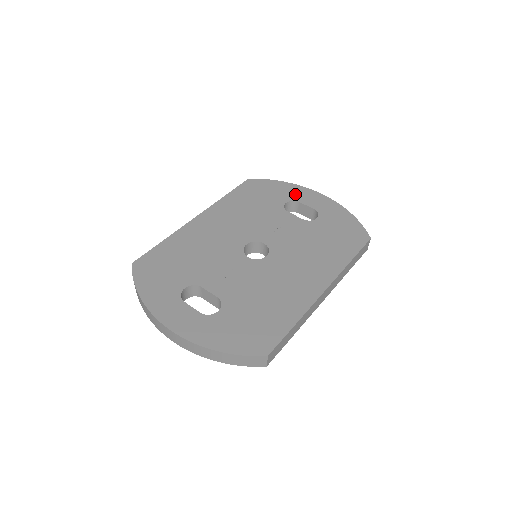
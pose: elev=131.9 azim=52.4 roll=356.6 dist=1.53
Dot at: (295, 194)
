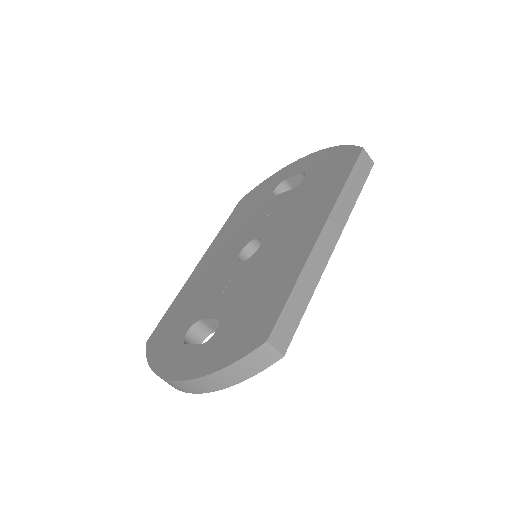
Dot at: (281, 177)
